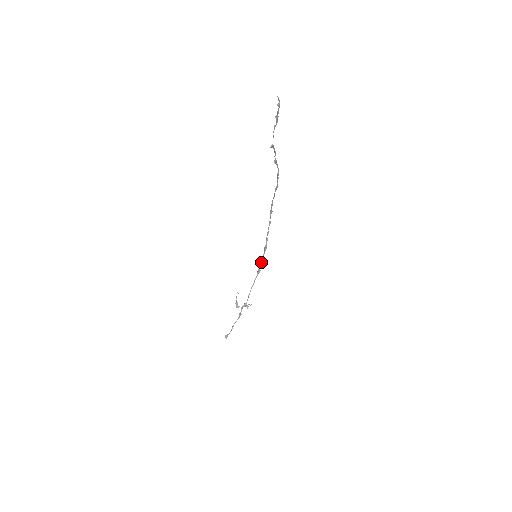
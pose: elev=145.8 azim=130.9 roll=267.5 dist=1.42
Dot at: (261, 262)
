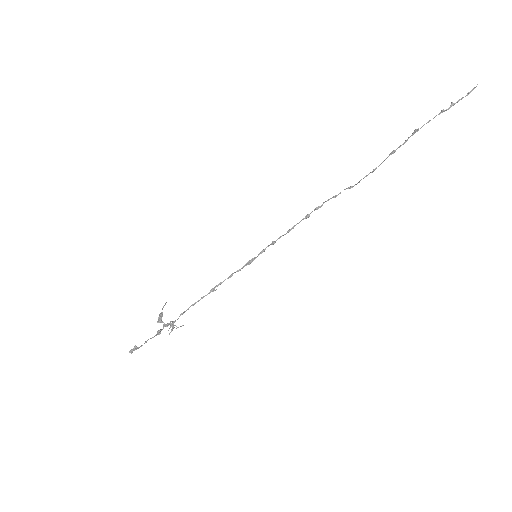
Dot at: occluded
